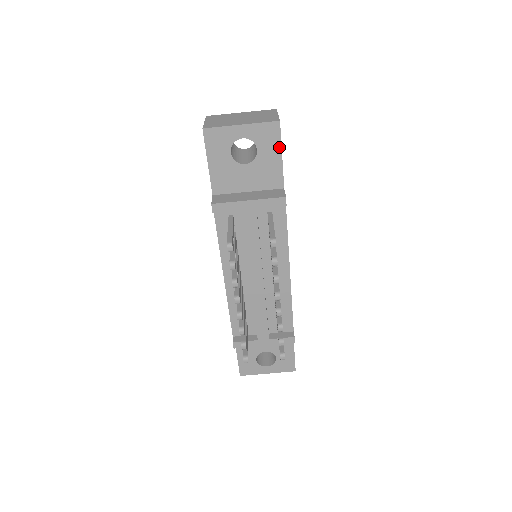
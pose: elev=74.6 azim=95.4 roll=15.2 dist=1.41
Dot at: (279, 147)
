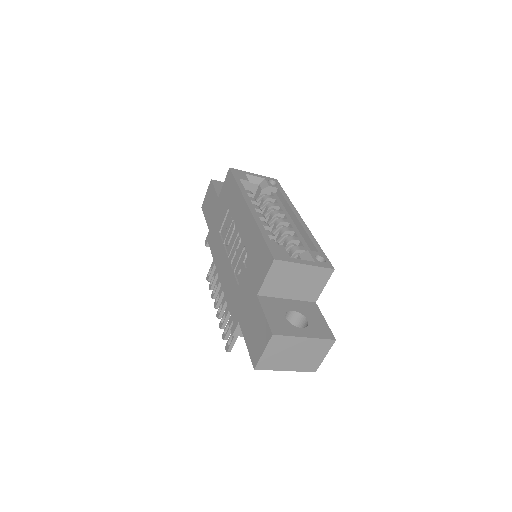
Dot at: occluded
